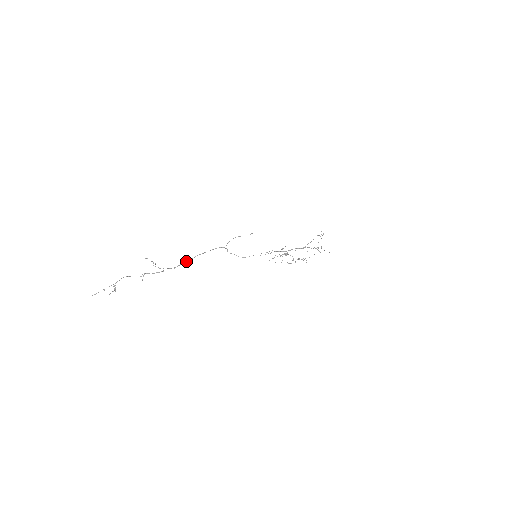
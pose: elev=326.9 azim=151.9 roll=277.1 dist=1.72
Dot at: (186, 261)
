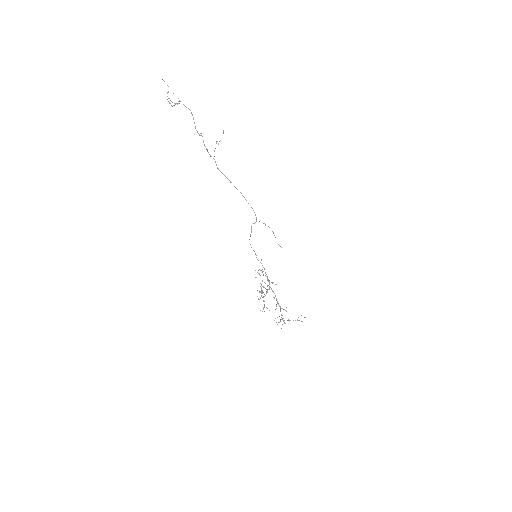
Dot at: occluded
